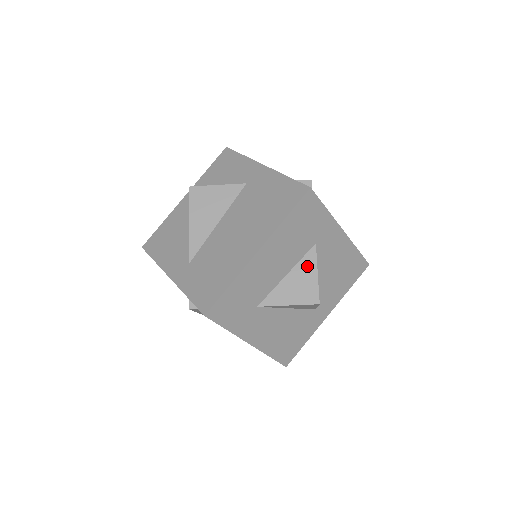
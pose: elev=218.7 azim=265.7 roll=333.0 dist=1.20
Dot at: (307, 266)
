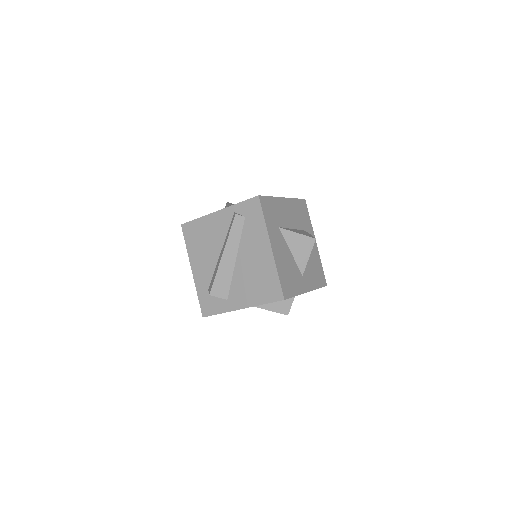
Dot at: occluded
